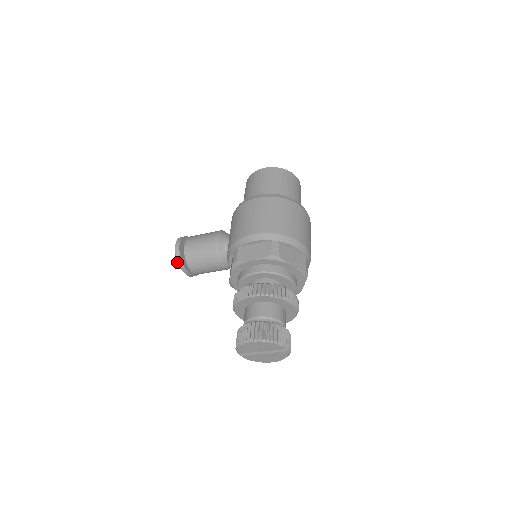
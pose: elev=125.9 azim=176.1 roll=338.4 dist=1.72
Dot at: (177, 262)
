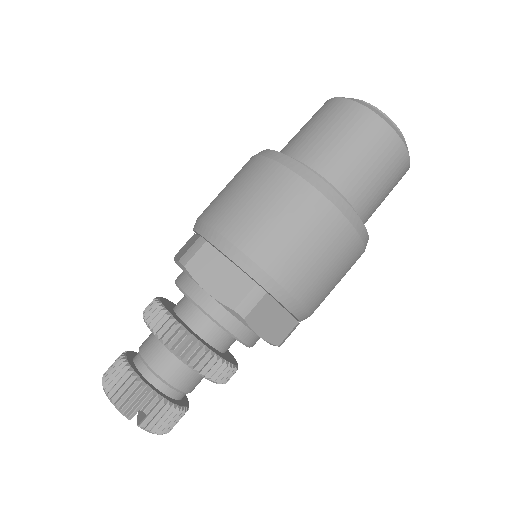
Dot at: occluded
